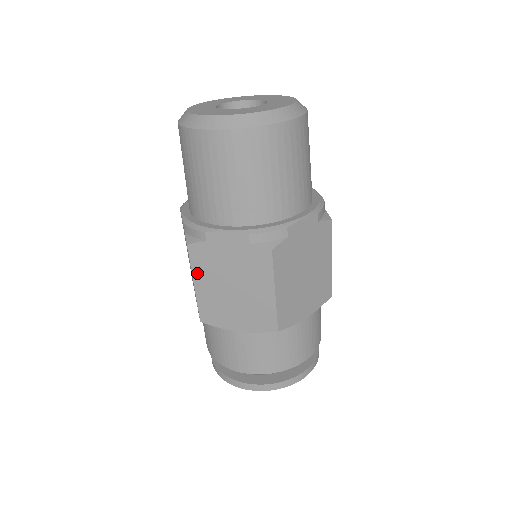
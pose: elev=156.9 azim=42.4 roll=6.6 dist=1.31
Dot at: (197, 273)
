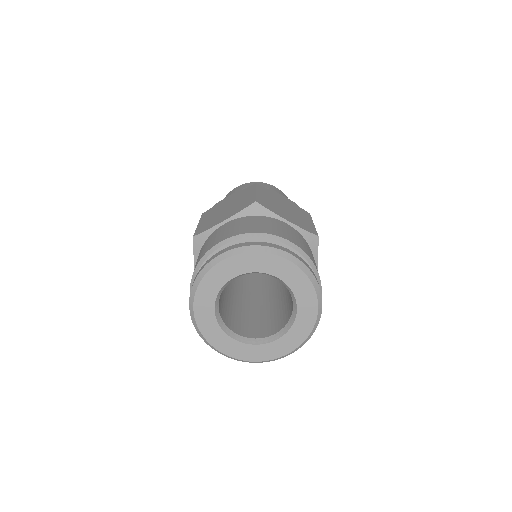
Dot at: (260, 191)
